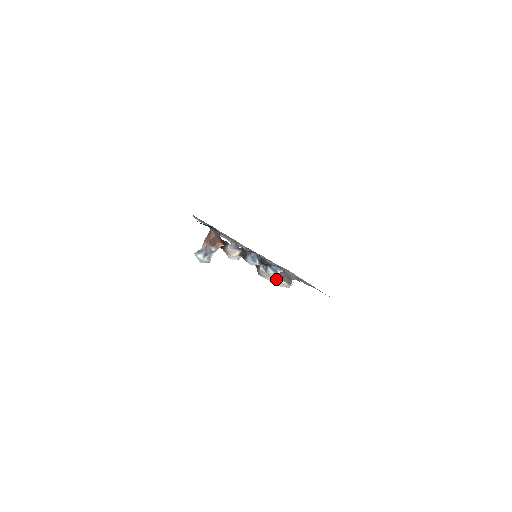
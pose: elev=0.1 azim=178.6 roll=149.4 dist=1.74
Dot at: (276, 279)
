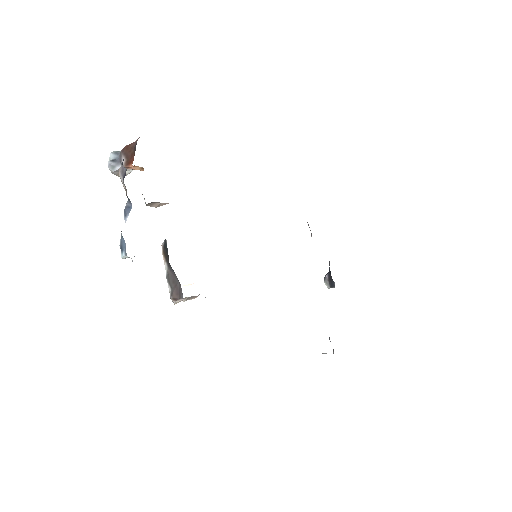
Dot at: (167, 276)
